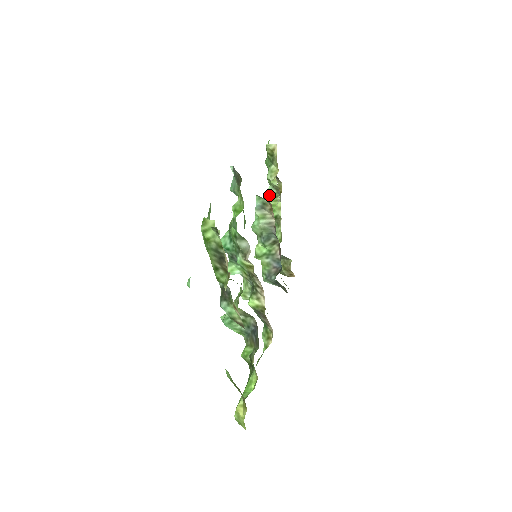
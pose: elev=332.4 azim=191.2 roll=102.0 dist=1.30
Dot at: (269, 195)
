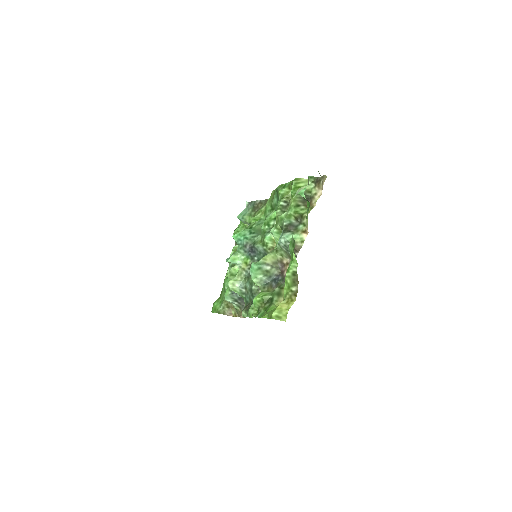
Dot at: occluded
